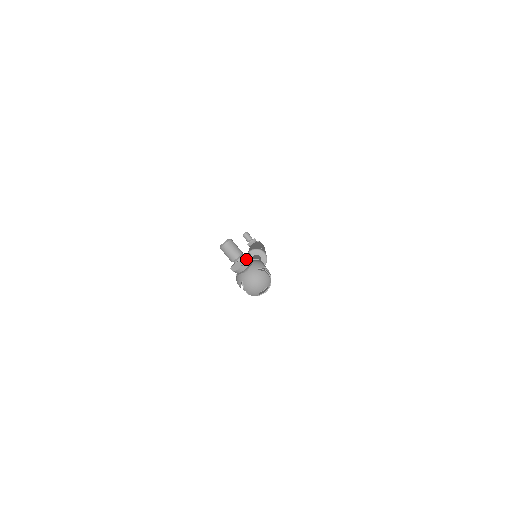
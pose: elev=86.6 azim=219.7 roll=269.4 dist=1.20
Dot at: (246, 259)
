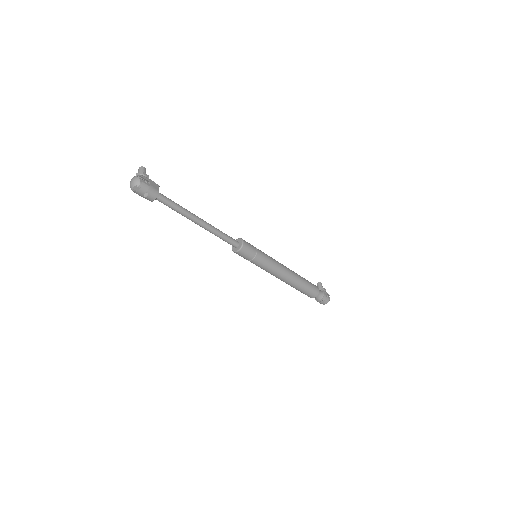
Dot at: (140, 174)
